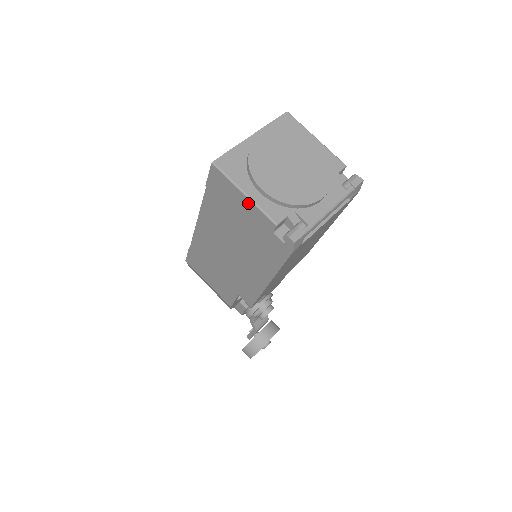
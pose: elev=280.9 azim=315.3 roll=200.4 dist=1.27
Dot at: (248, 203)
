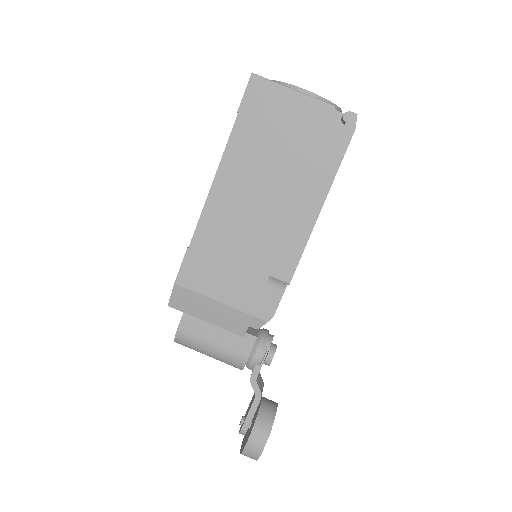
Dot at: (298, 99)
